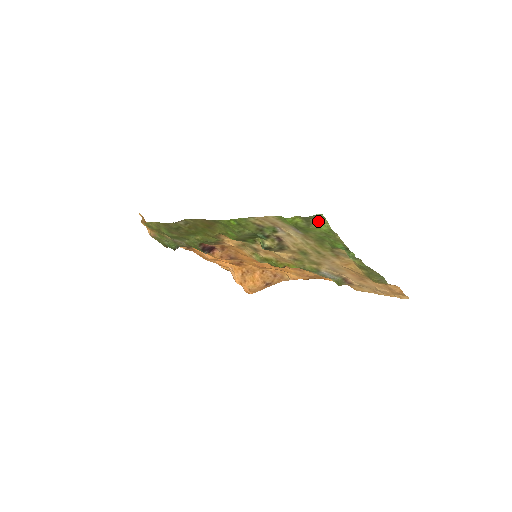
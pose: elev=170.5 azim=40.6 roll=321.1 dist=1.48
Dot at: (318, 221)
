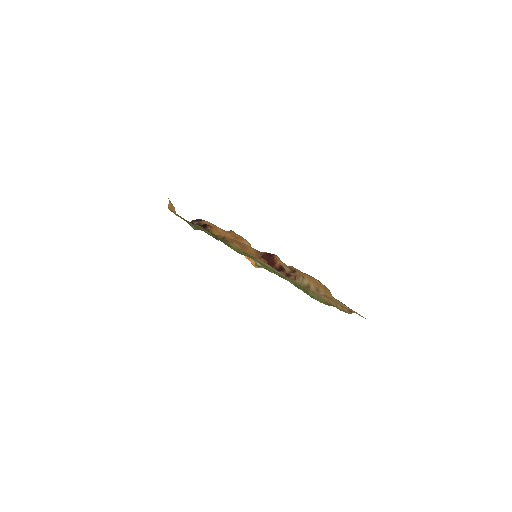
Dot at: occluded
